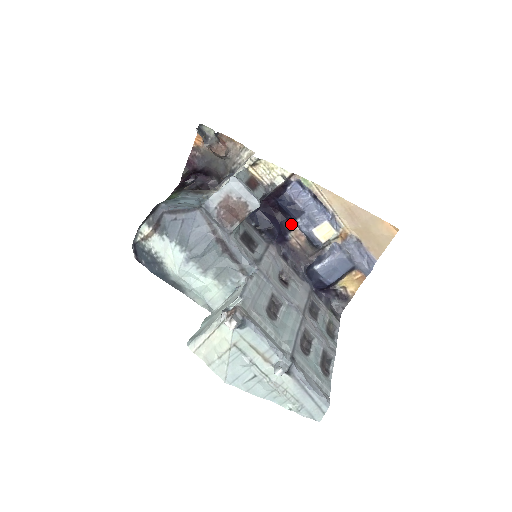
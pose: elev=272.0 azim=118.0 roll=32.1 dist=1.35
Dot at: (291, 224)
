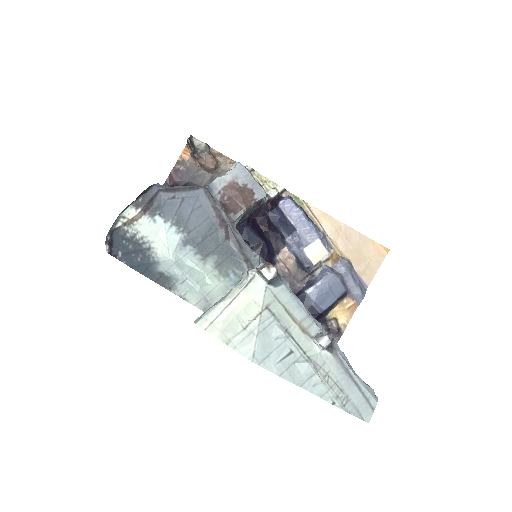
Dot at: (280, 244)
